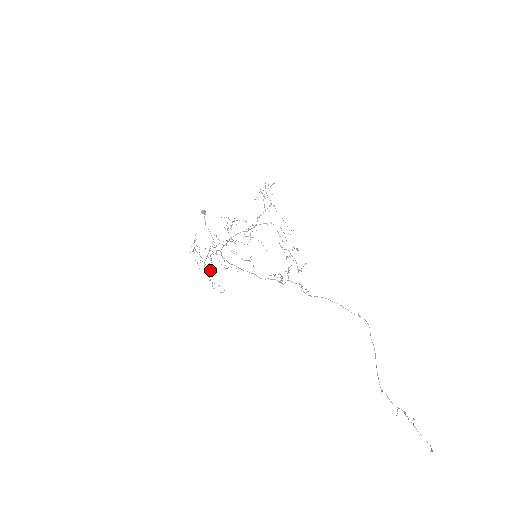
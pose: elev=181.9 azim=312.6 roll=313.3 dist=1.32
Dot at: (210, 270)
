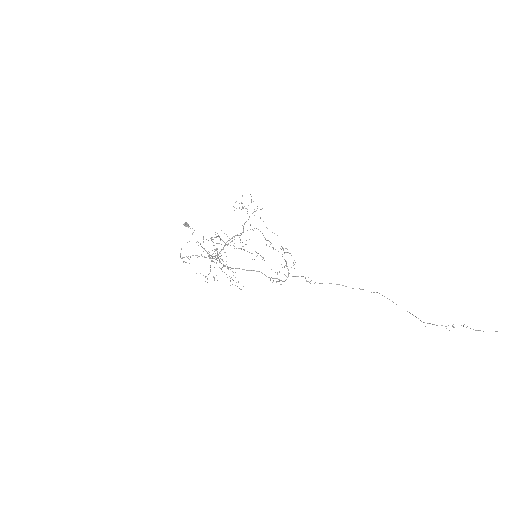
Dot at: occluded
